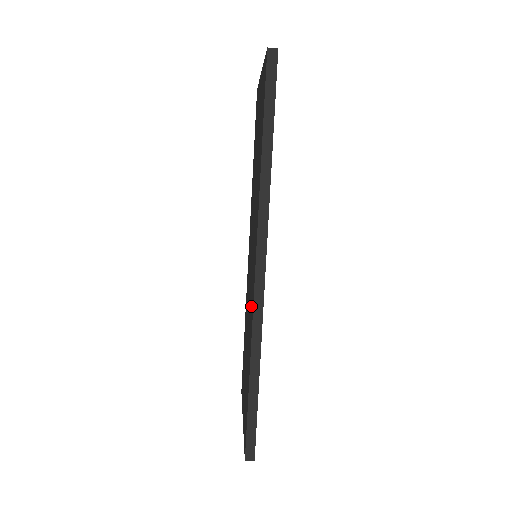
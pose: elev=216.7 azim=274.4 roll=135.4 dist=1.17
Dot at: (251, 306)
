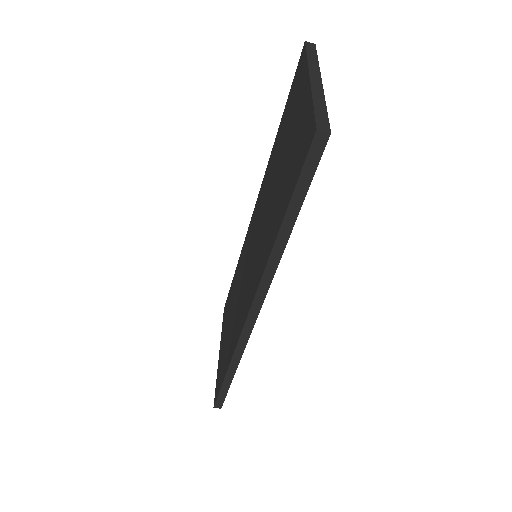
Dot at: (240, 317)
